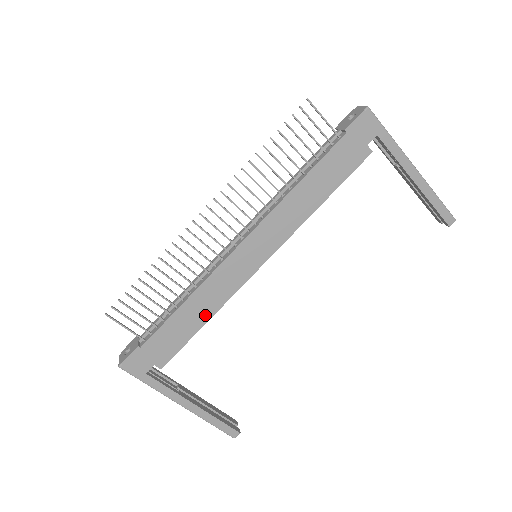
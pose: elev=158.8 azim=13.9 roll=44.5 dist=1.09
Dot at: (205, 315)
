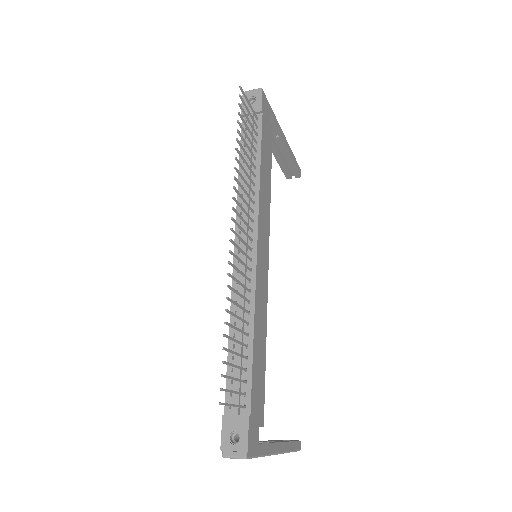
Dot at: (264, 337)
